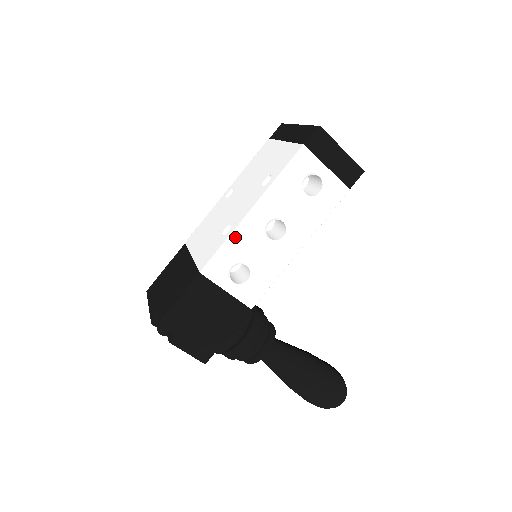
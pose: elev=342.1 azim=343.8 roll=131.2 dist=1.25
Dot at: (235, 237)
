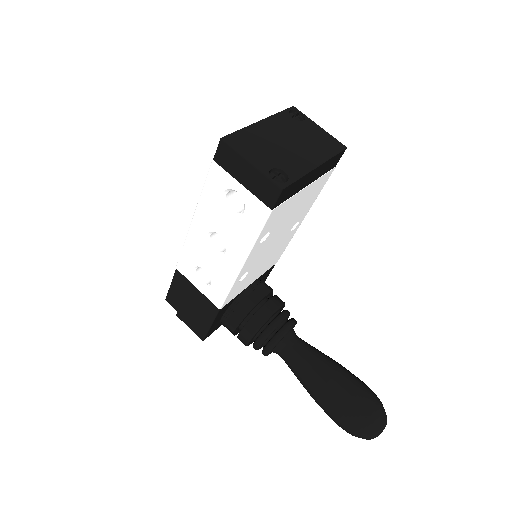
Dot at: (188, 243)
